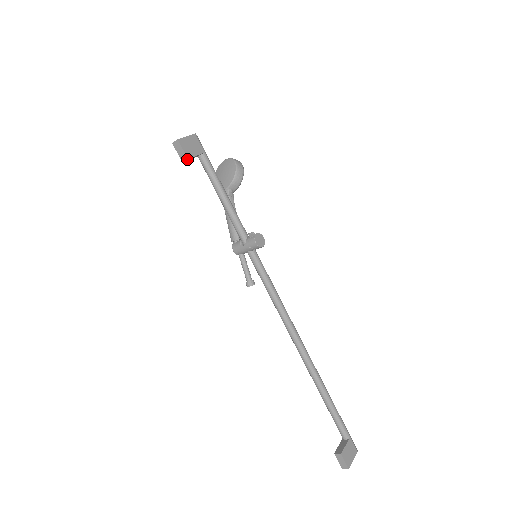
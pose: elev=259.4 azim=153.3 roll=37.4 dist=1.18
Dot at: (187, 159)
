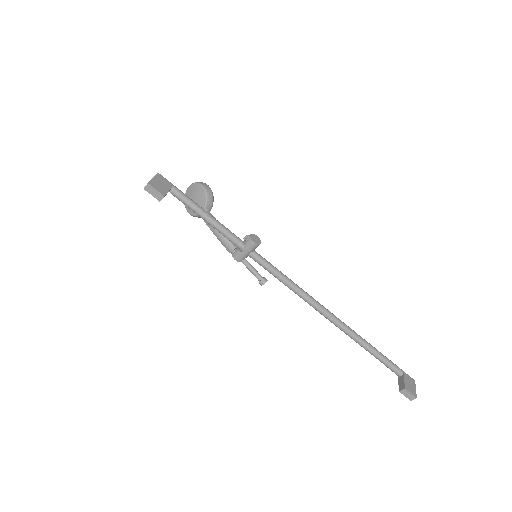
Dot at: (163, 197)
